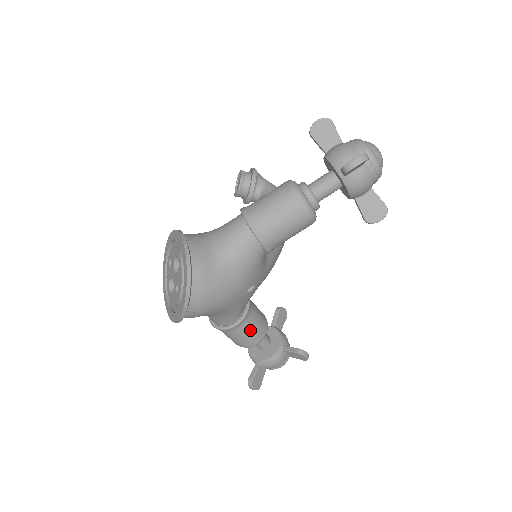
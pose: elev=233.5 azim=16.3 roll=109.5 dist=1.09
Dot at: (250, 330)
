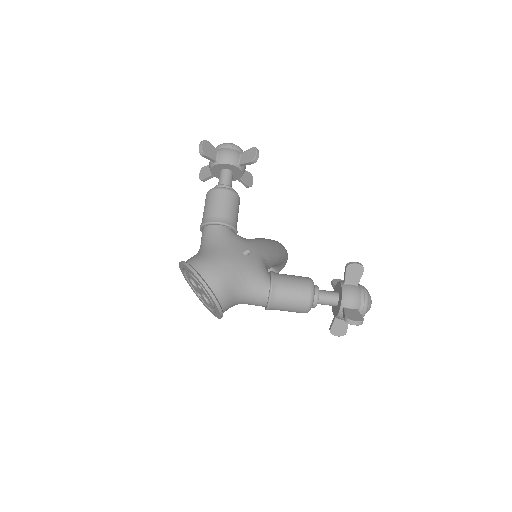
Dot at: (290, 283)
